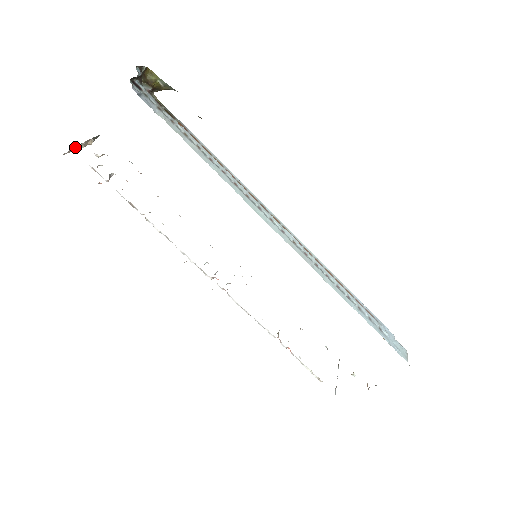
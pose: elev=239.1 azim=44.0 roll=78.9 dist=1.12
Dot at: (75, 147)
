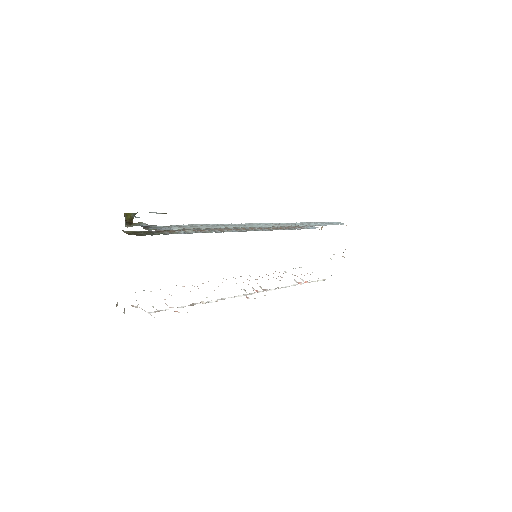
Dot at: occluded
